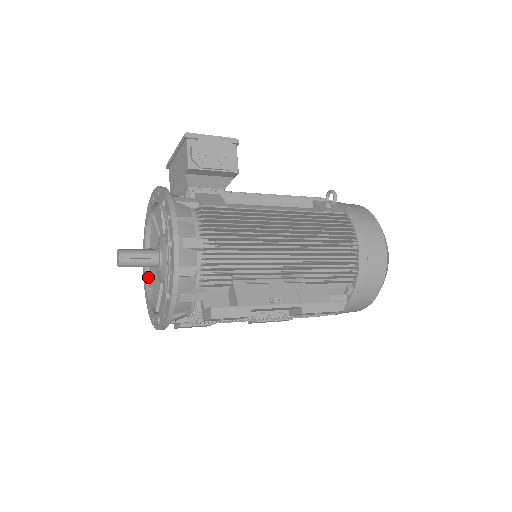
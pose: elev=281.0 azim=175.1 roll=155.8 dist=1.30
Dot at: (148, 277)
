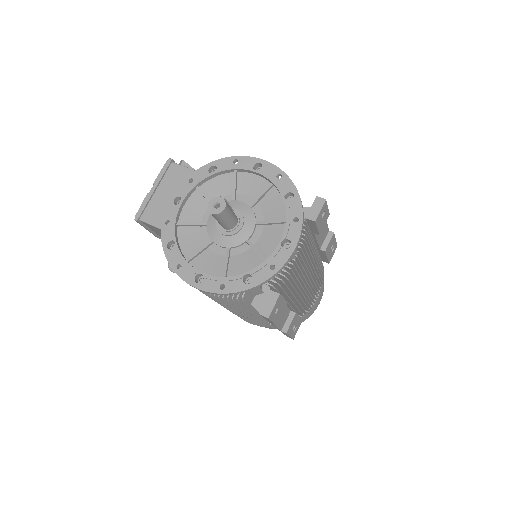
Dot at: (212, 276)
